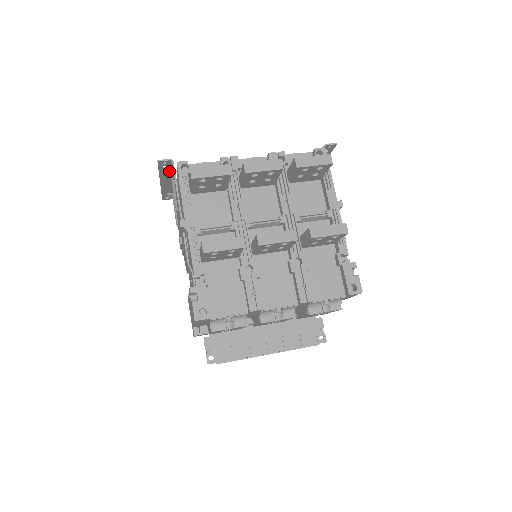
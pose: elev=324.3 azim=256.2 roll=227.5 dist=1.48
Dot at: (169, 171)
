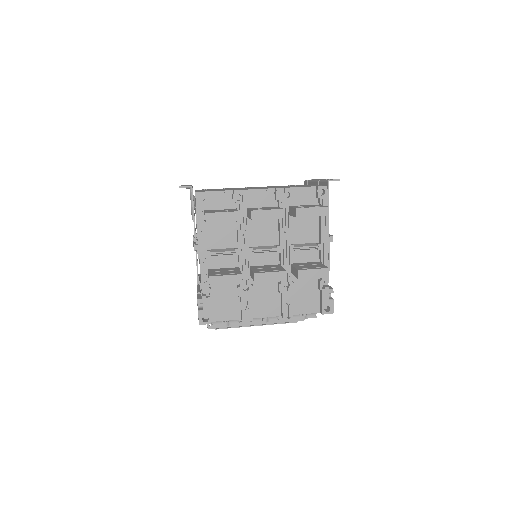
Dot at: occluded
